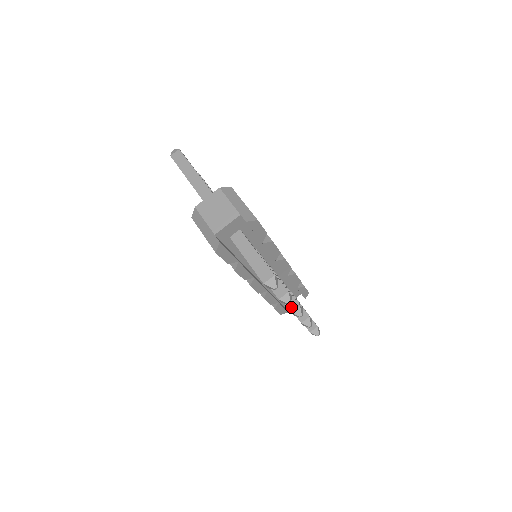
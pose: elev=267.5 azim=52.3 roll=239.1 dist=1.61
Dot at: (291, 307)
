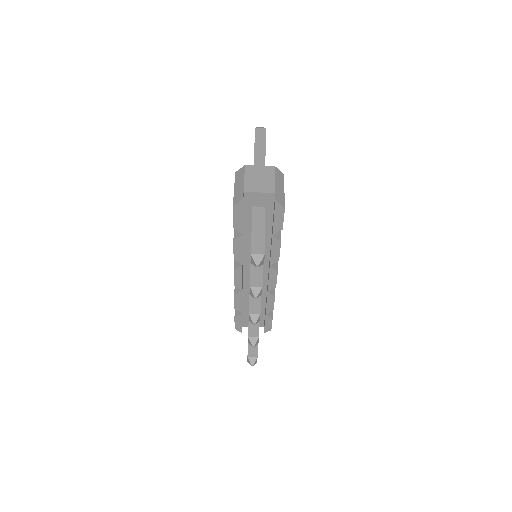
Dot at: (252, 310)
